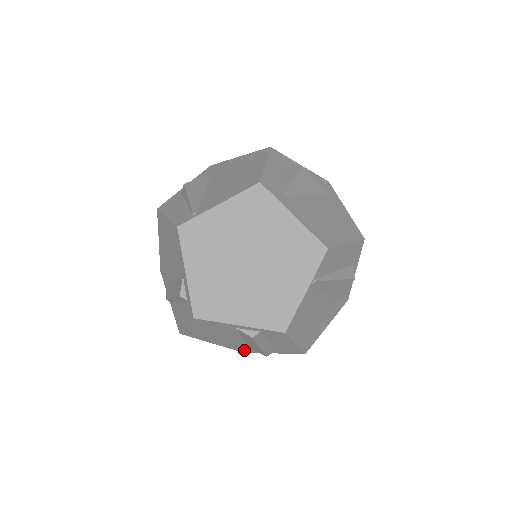
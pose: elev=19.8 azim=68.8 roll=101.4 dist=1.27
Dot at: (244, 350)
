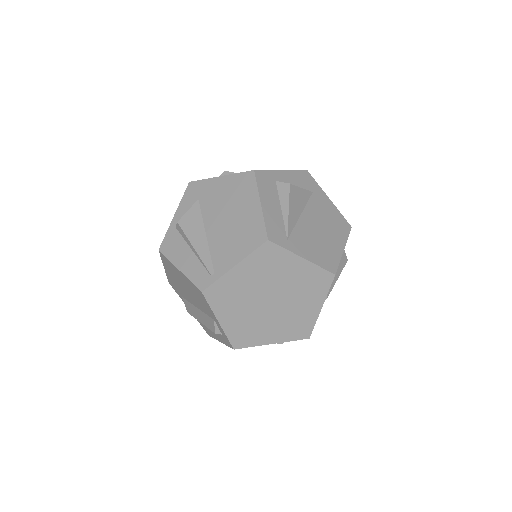
Dot at: occluded
